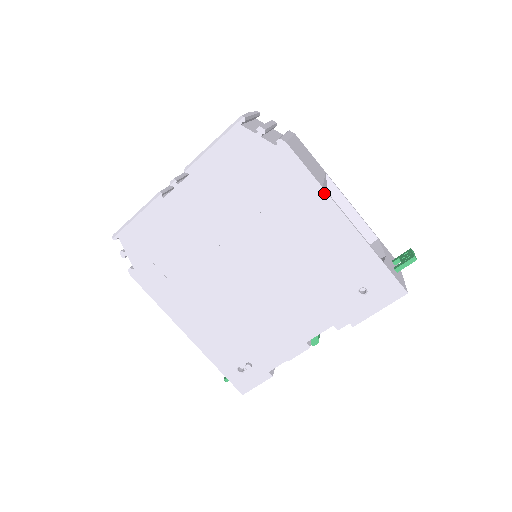
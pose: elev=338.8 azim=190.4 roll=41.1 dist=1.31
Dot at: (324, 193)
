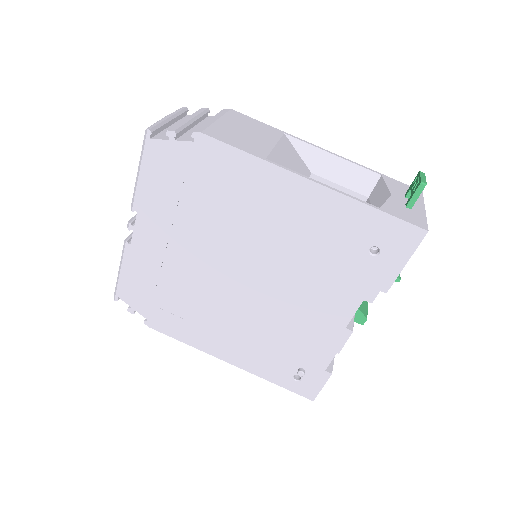
Dot at: (270, 165)
